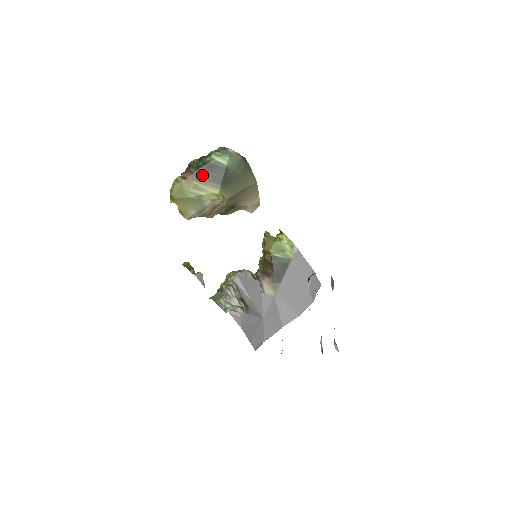
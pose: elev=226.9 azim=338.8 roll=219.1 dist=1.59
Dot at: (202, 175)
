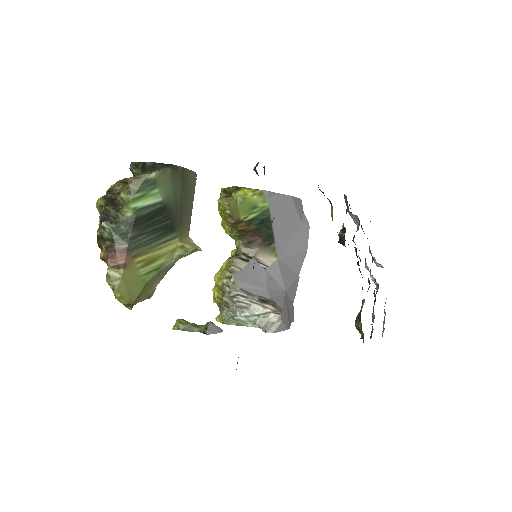
Dot at: (140, 242)
